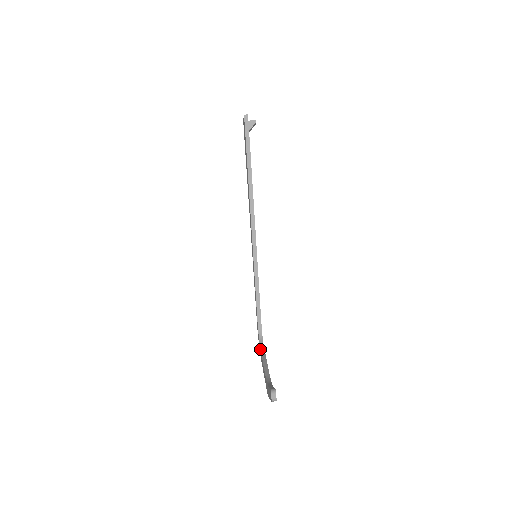
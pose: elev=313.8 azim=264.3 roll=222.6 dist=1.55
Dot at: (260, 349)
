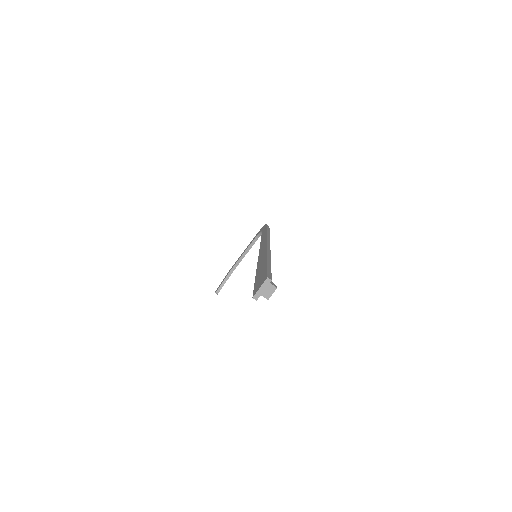
Dot at: (254, 239)
